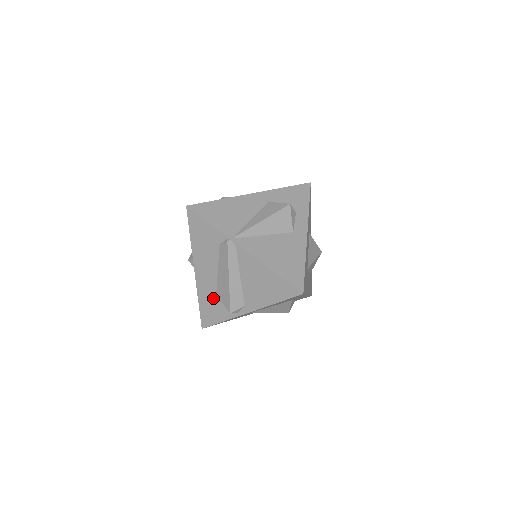
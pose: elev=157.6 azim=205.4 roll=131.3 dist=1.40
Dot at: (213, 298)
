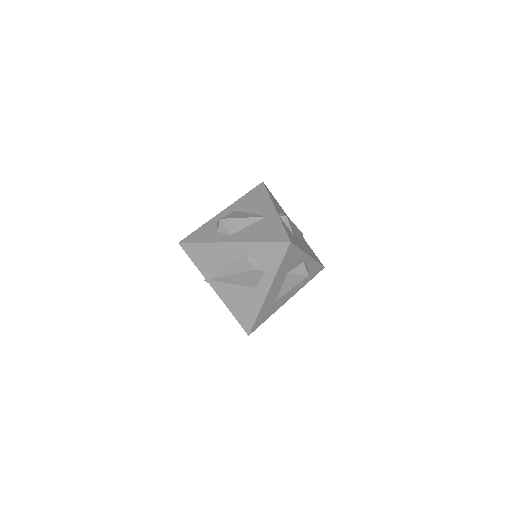
Dot at: occluded
